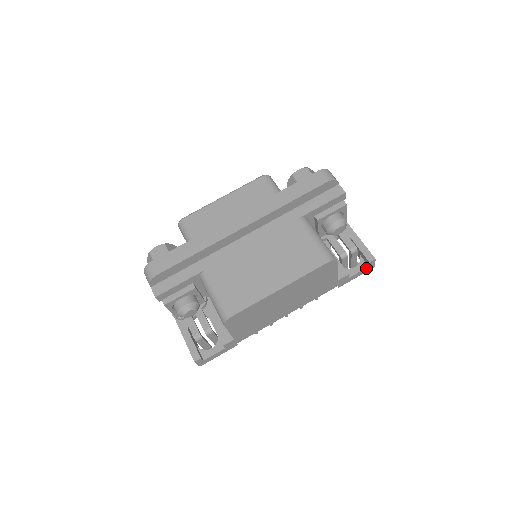
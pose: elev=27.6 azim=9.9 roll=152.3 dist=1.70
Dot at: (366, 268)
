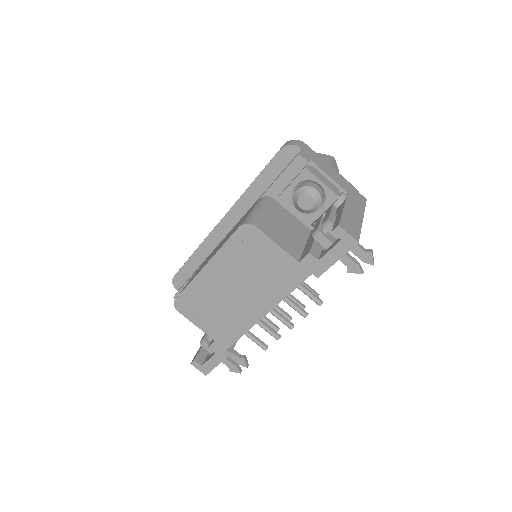
Dot at: (339, 243)
